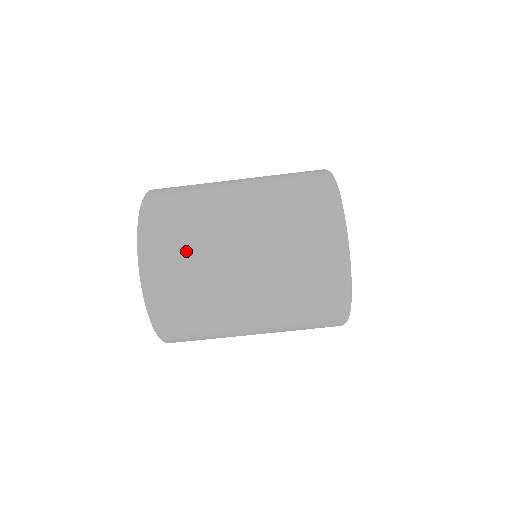
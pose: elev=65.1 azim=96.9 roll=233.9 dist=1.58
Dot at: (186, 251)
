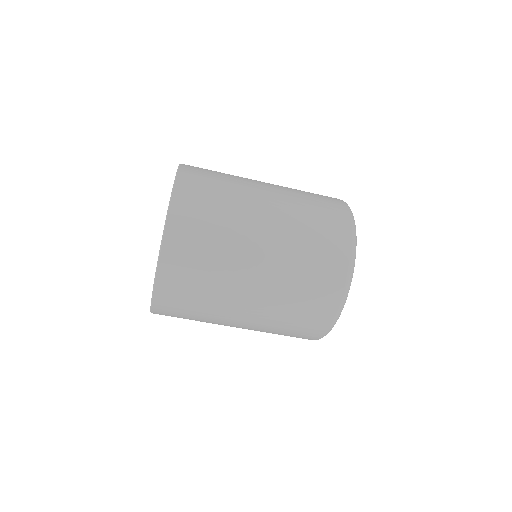
Dot at: (206, 267)
